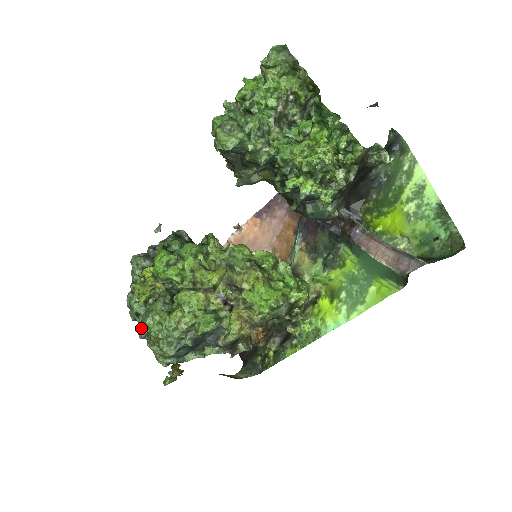
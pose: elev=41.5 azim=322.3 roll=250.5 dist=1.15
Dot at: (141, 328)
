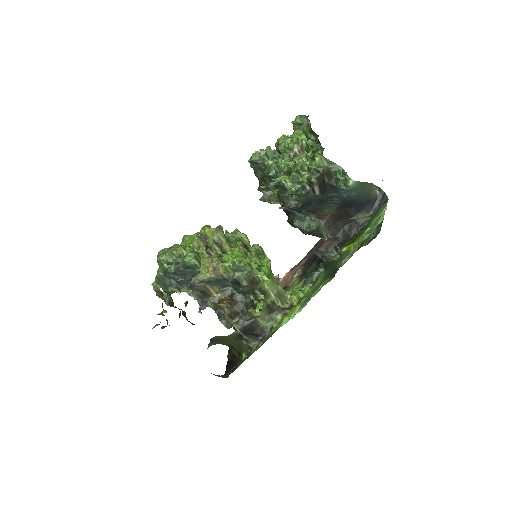
Dot at: occluded
